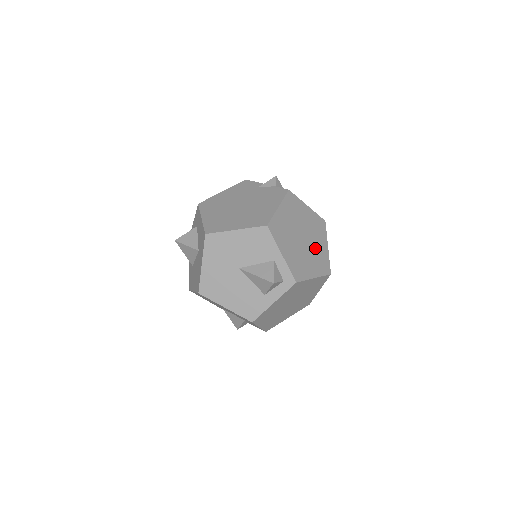
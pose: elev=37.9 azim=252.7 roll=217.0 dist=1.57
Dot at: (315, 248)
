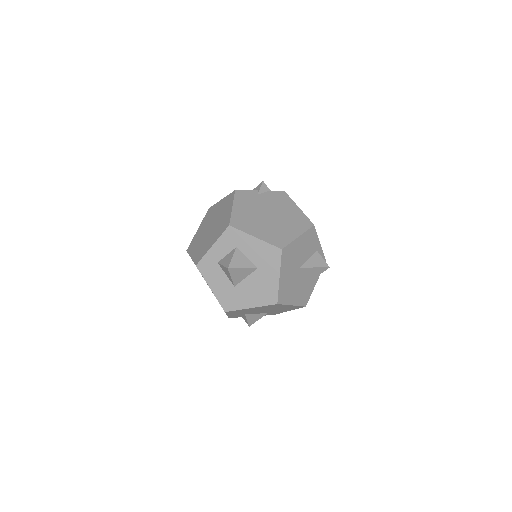
Dot at: occluded
